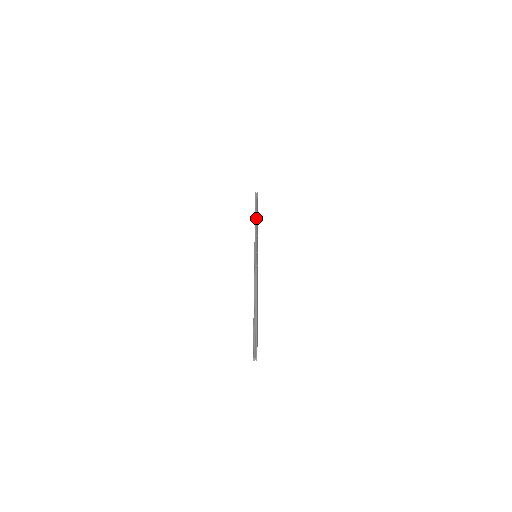
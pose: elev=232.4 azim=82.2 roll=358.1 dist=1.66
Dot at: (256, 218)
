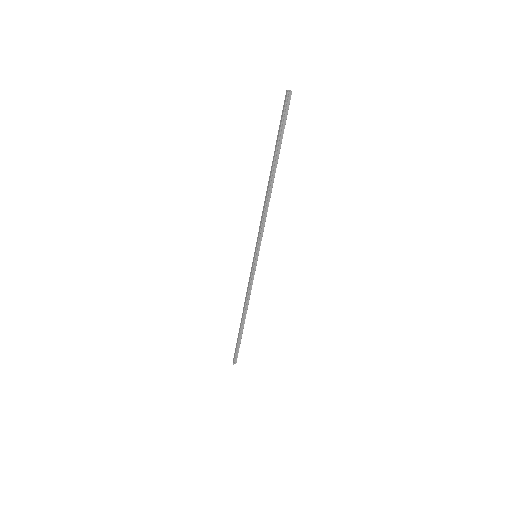
Dot at: (272, 179)
